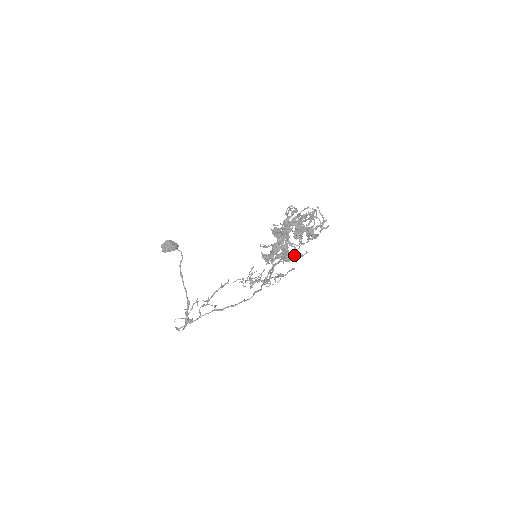
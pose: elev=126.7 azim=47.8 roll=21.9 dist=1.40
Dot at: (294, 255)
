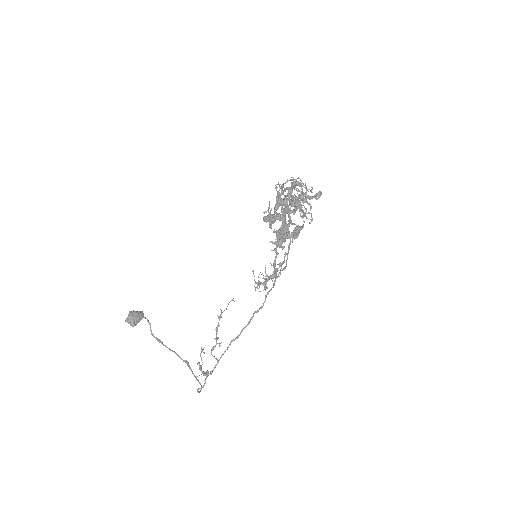
Dot at: occluded
